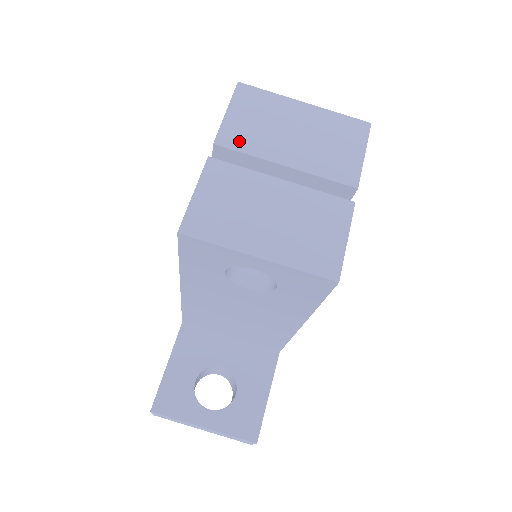
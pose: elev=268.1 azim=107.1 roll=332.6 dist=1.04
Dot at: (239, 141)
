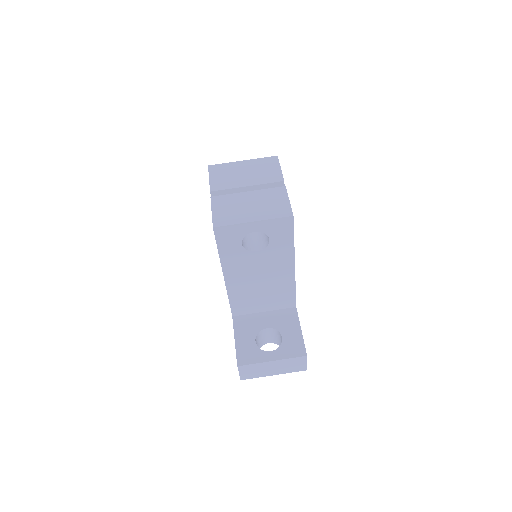
Dot at: (221, 186)
